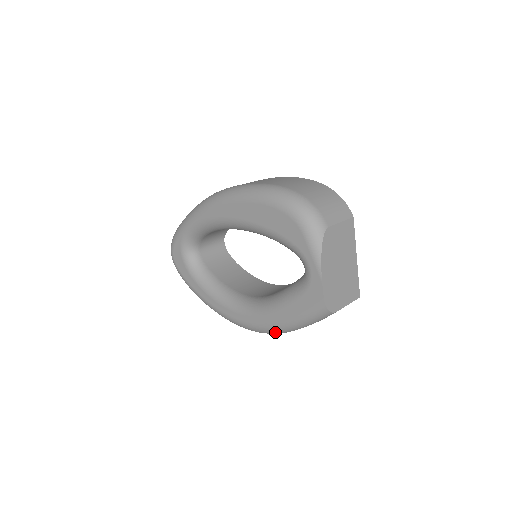
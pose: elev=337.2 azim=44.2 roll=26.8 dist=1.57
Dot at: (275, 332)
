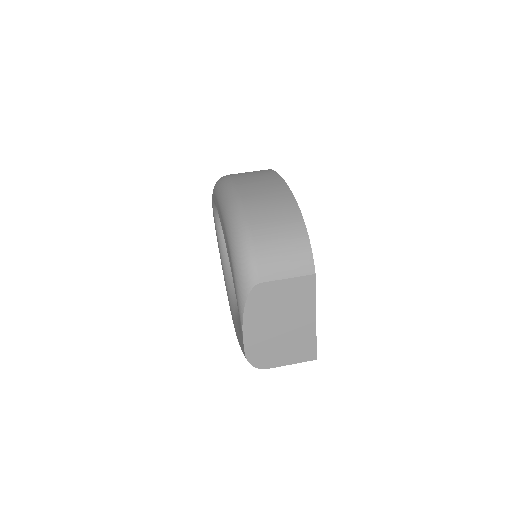
Dot at: occluded
